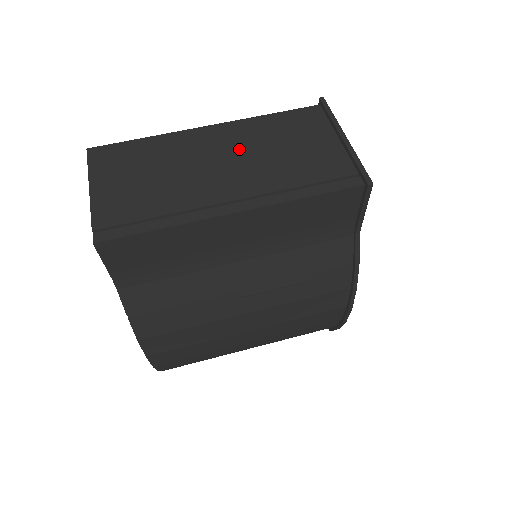
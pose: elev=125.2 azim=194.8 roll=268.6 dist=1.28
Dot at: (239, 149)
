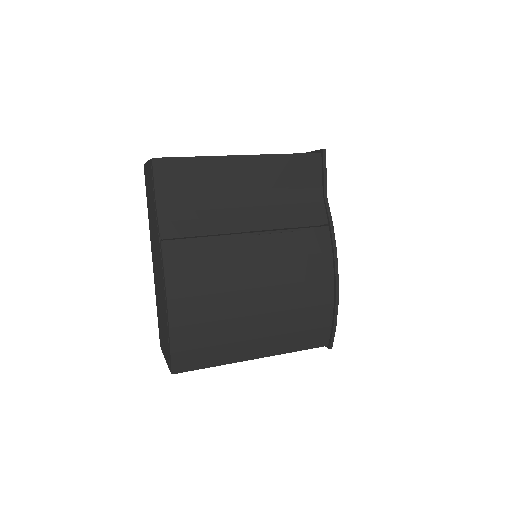
Dot at: occluded
